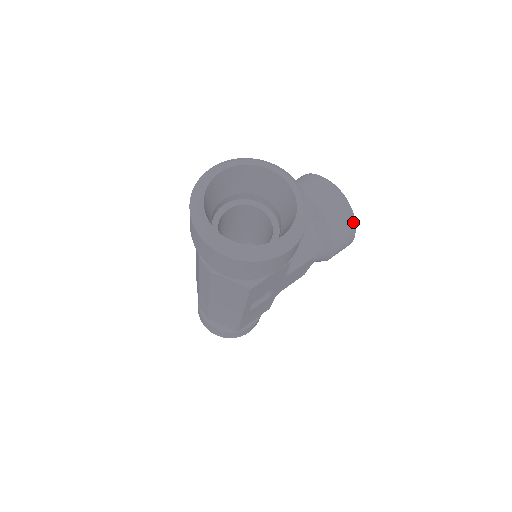
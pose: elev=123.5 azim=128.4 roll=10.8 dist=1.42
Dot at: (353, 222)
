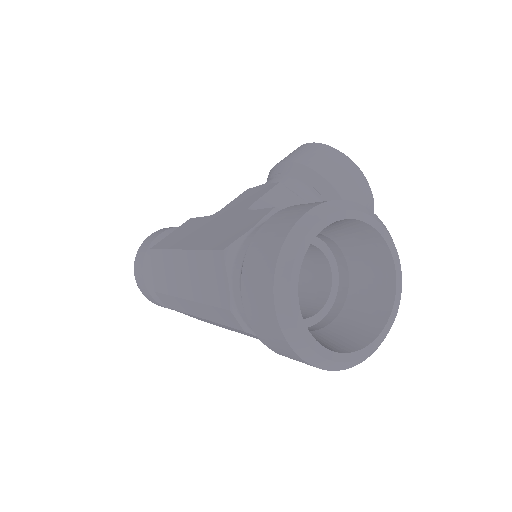
Dot at: occluded
